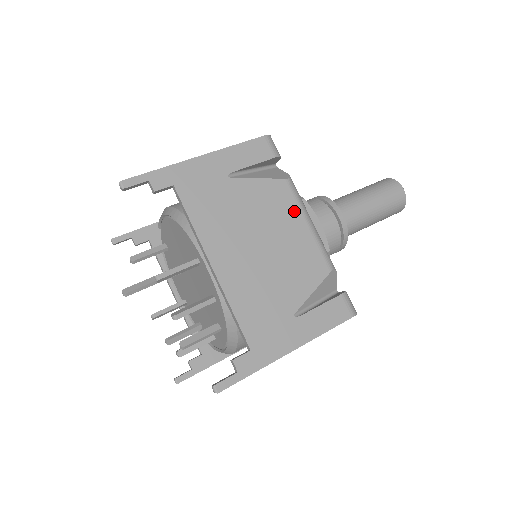
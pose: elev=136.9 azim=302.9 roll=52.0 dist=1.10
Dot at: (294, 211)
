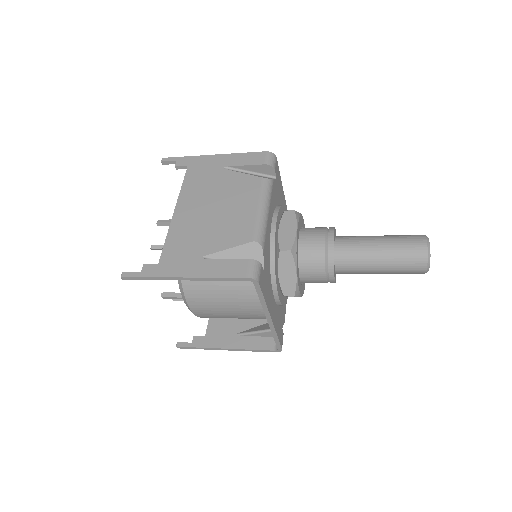
Dot at: (254, 197)
